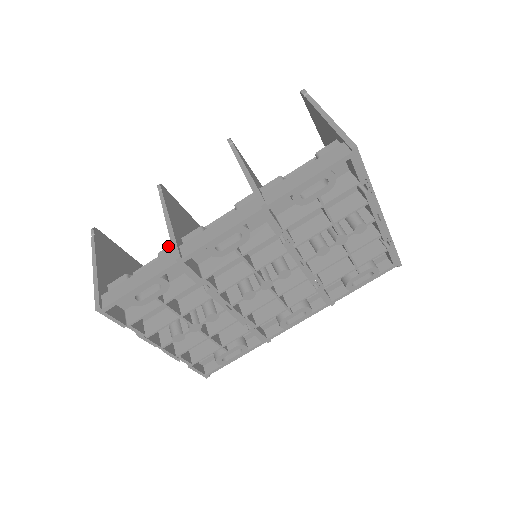
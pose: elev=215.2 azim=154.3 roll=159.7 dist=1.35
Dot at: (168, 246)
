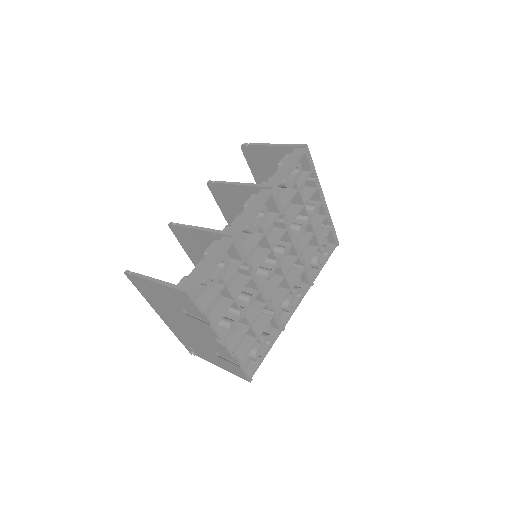
Dot at: occluded
